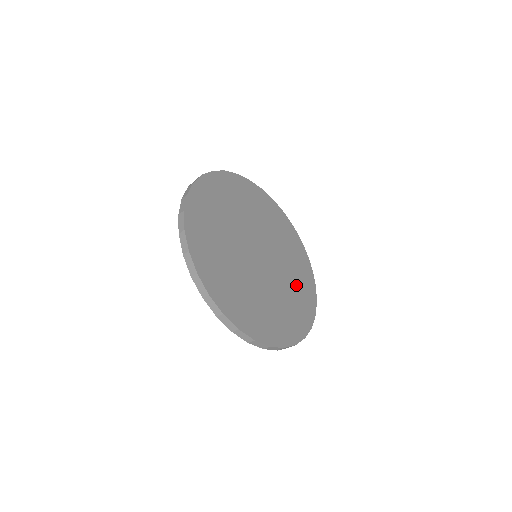
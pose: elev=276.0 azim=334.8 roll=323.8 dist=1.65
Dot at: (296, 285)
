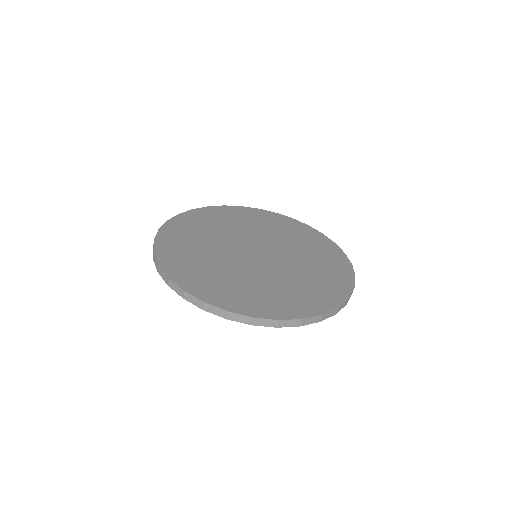
Dot at: (296, 288)
